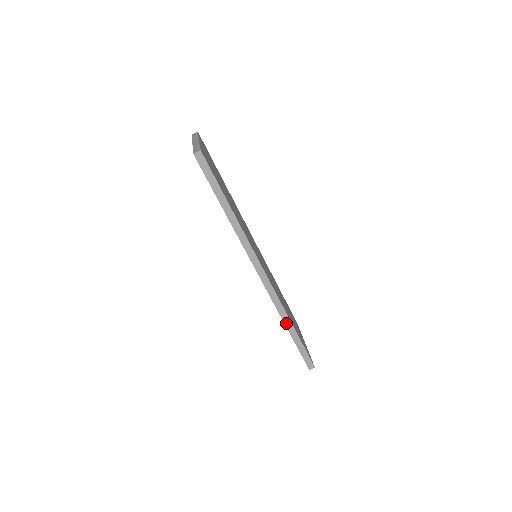
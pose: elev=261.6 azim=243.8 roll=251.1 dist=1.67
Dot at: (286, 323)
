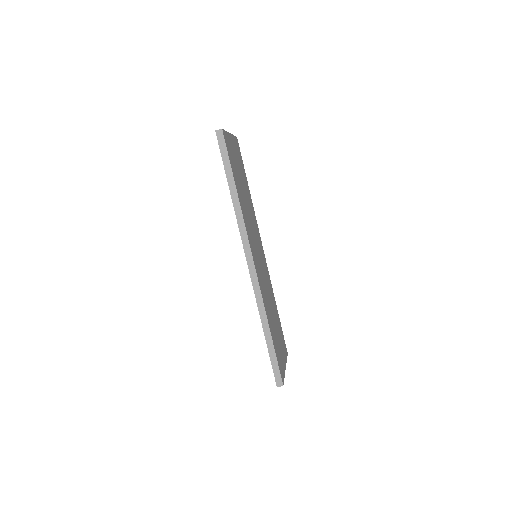
Dot at: (263, 323)
